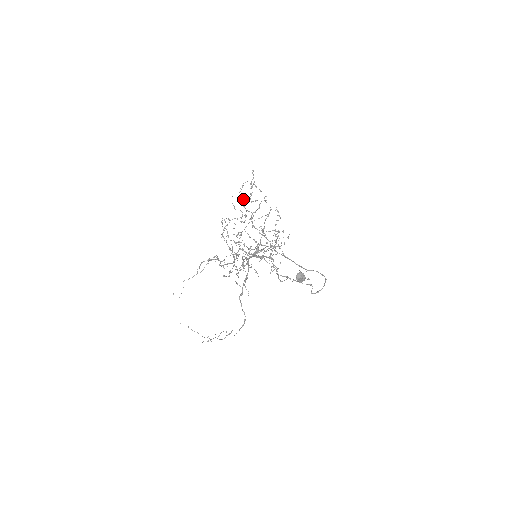
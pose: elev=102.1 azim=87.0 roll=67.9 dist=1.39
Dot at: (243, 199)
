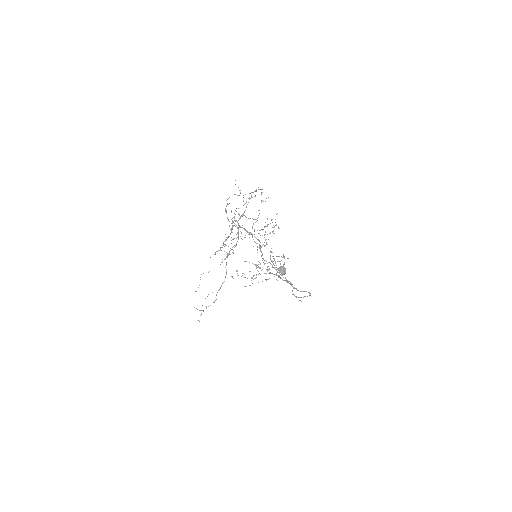
Dot at: occluded
